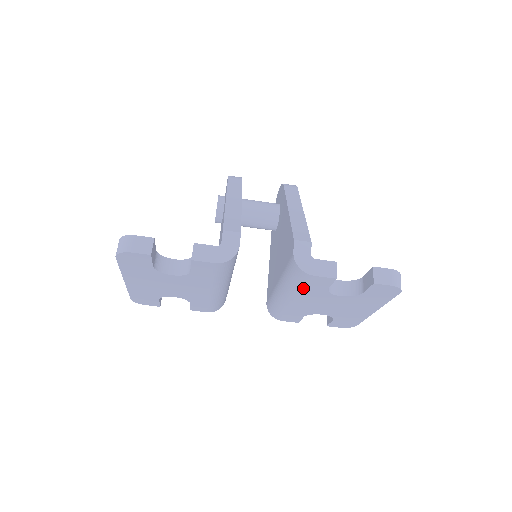
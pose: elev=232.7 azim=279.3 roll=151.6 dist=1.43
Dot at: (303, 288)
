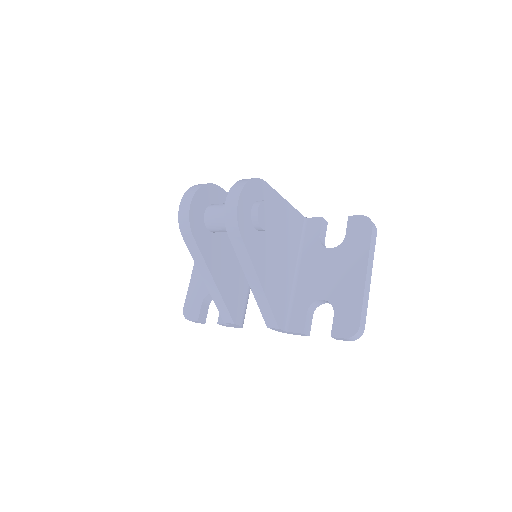
Dot at: occluded
